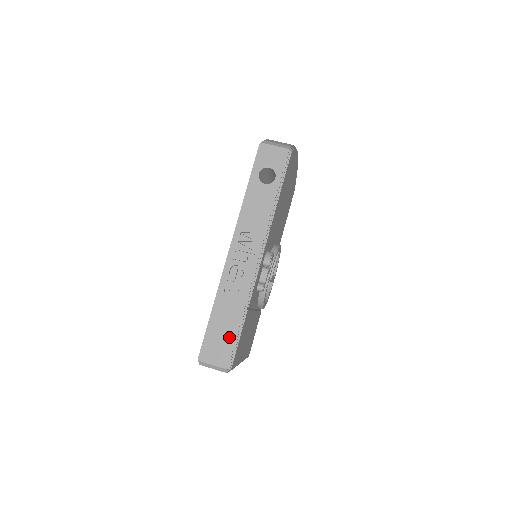
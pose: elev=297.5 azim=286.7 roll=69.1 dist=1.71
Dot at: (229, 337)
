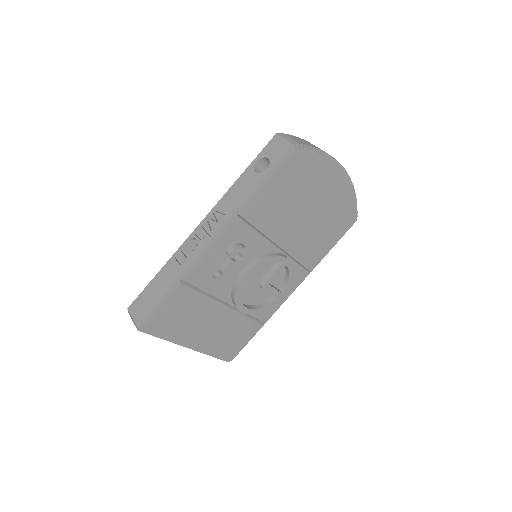
Dot at: (154, 299)
